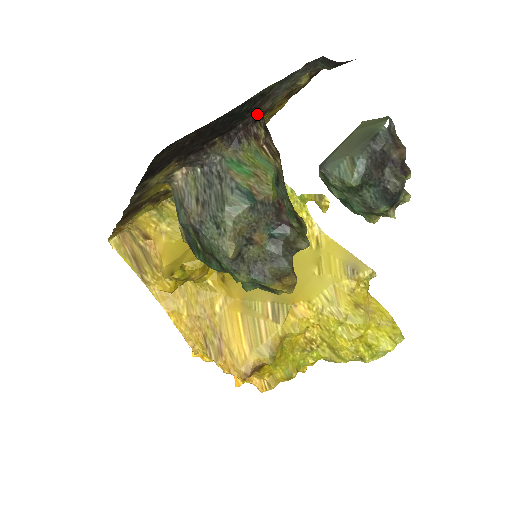
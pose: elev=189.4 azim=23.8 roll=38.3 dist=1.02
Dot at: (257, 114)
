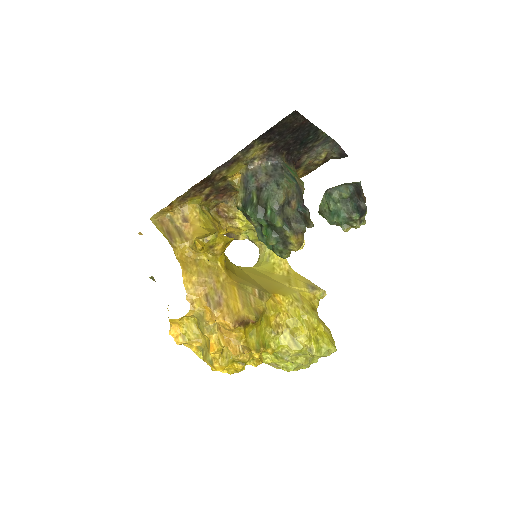
Dot at: (297, 161)
